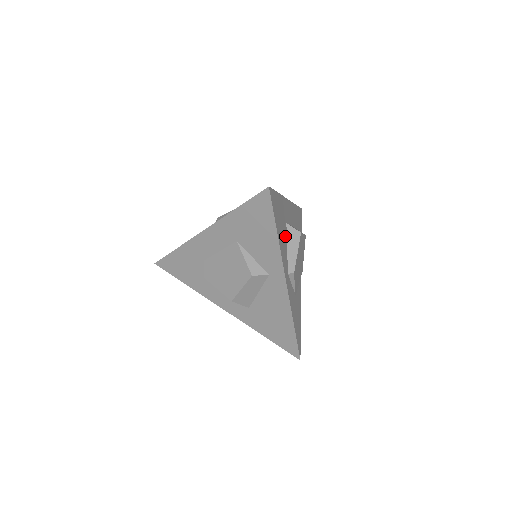
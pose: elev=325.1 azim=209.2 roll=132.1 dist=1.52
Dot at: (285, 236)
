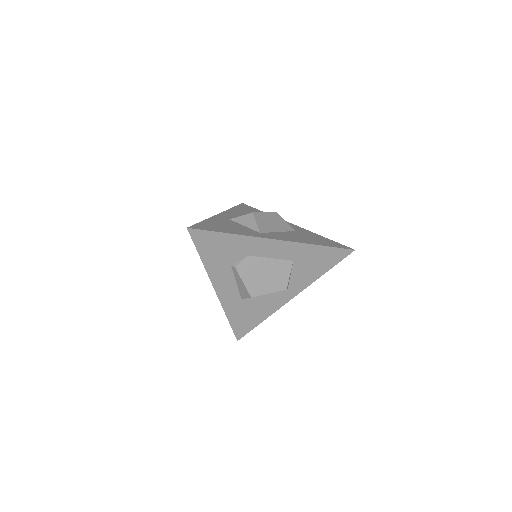
Dot at: occluded
